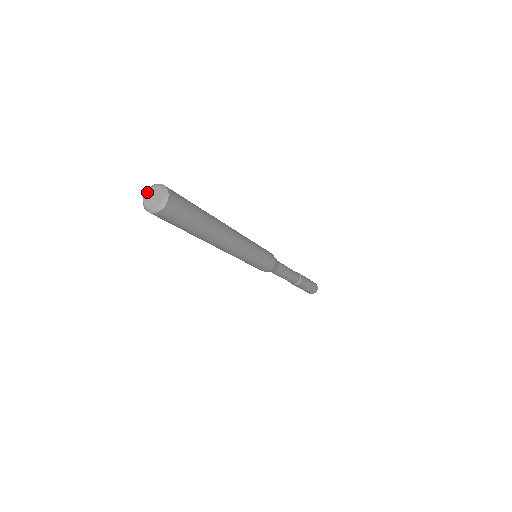
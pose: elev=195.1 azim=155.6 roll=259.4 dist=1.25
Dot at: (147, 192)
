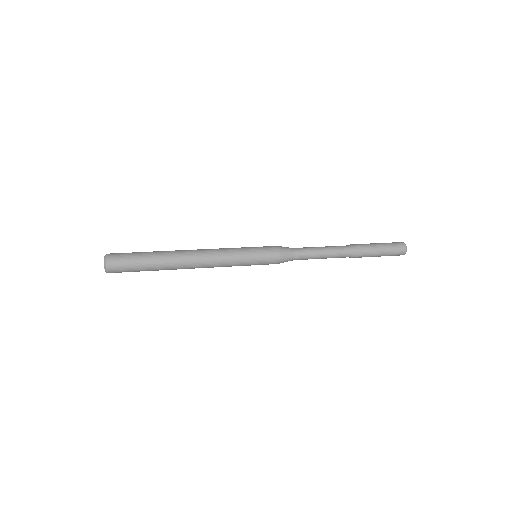
Dot at: occluded
